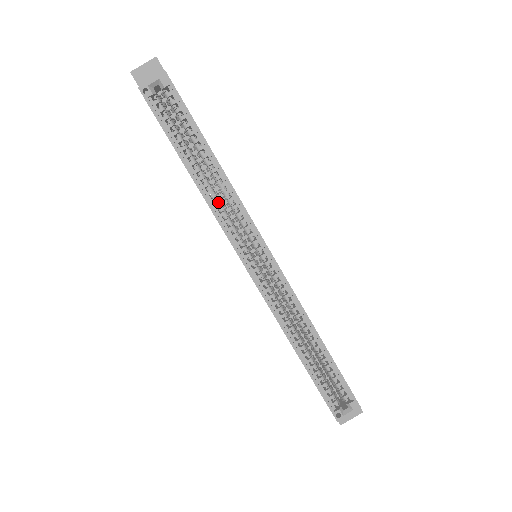
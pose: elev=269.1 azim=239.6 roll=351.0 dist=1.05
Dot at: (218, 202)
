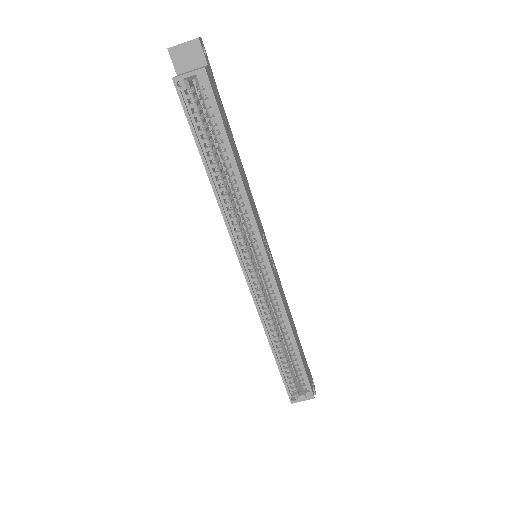
Dot at: occluded
